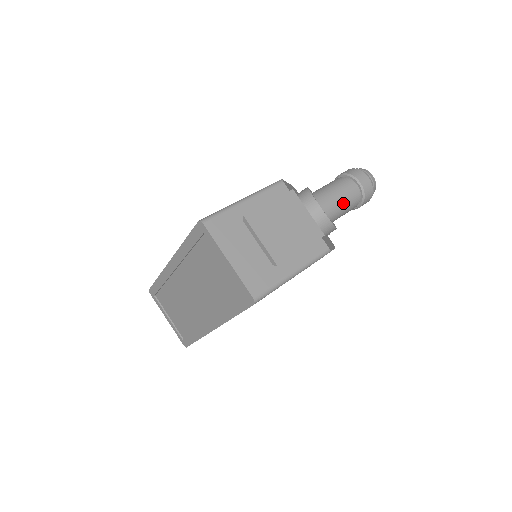
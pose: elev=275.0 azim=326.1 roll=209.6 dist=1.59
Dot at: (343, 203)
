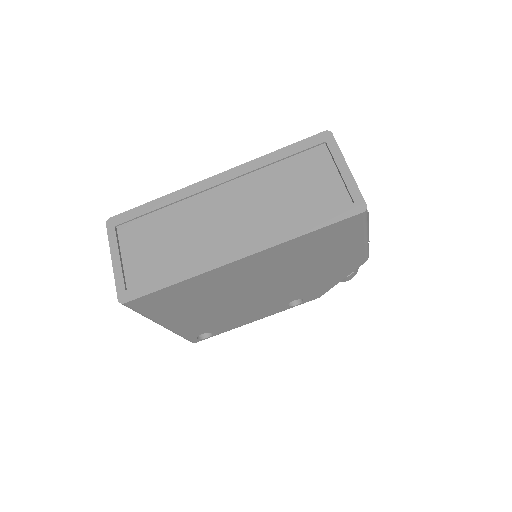
Dot at: occluded
